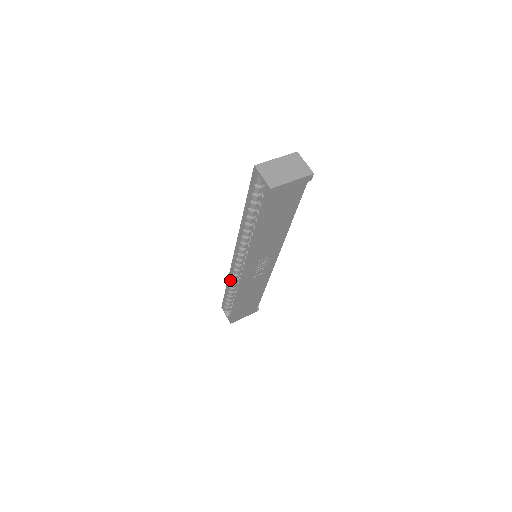
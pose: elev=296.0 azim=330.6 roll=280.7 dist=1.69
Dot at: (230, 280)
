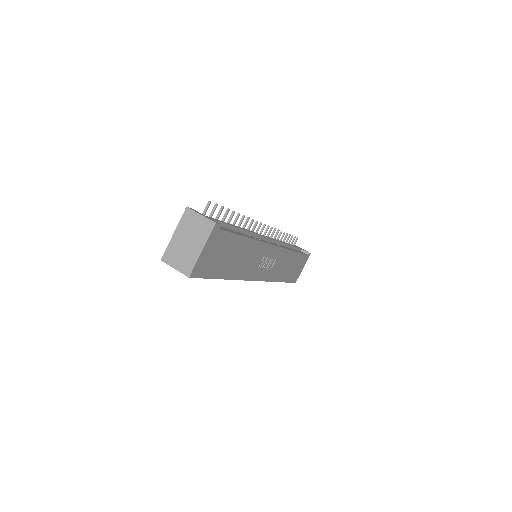
Dot at: occluded
